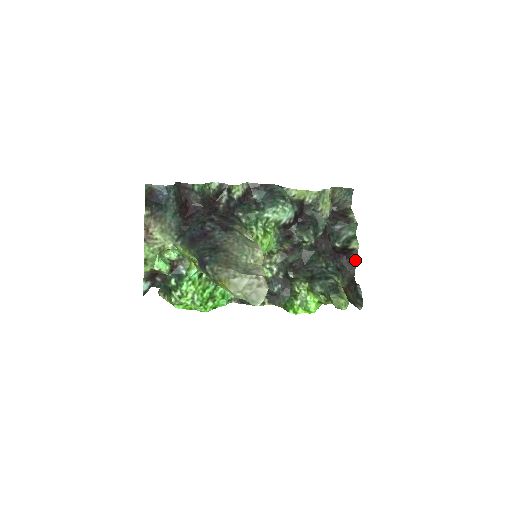
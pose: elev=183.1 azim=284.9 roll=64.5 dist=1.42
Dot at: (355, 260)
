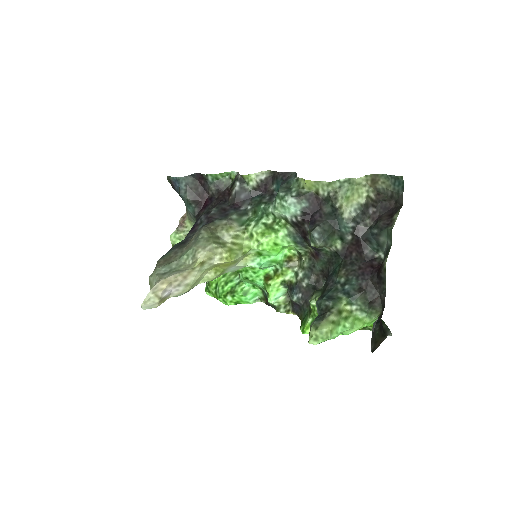
Dot at: (384, 281)
